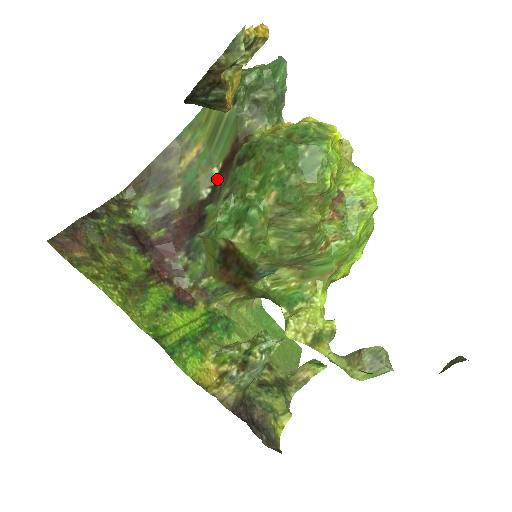
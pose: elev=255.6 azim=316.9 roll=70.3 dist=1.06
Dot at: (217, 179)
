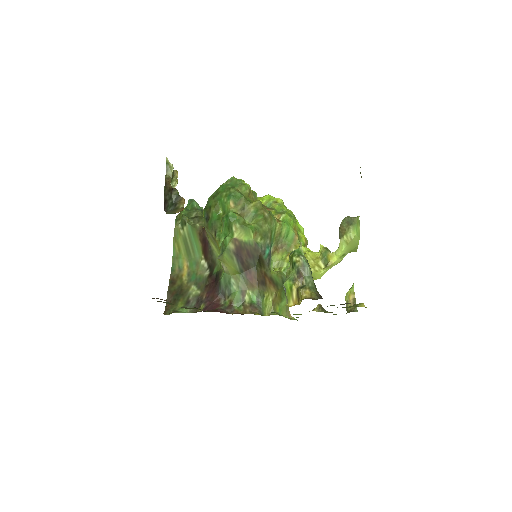
Dot at: (207, 262)
